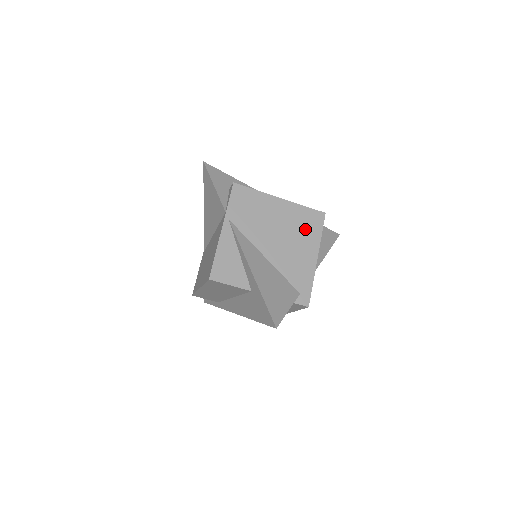
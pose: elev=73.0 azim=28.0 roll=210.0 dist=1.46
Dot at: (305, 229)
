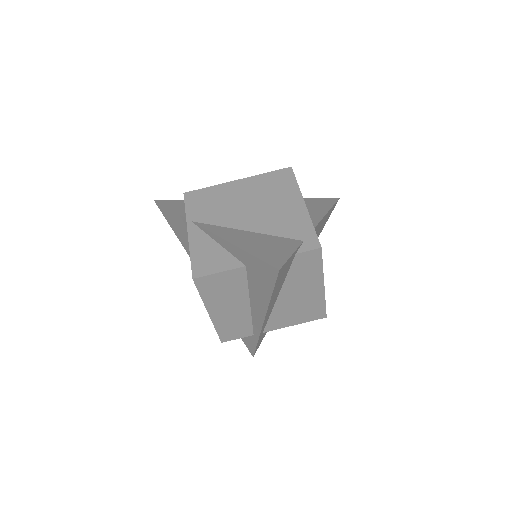
Dot at: (277, 189)
